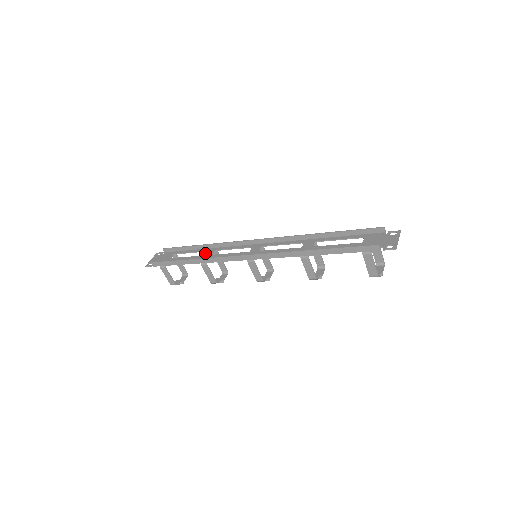
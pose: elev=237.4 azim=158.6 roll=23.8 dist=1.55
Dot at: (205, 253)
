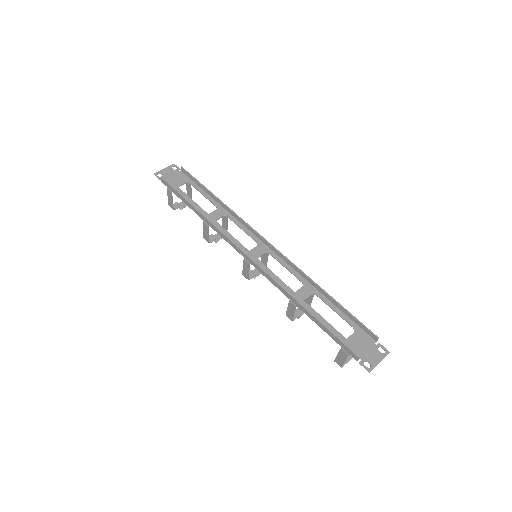
Dot at: (215, 210)
